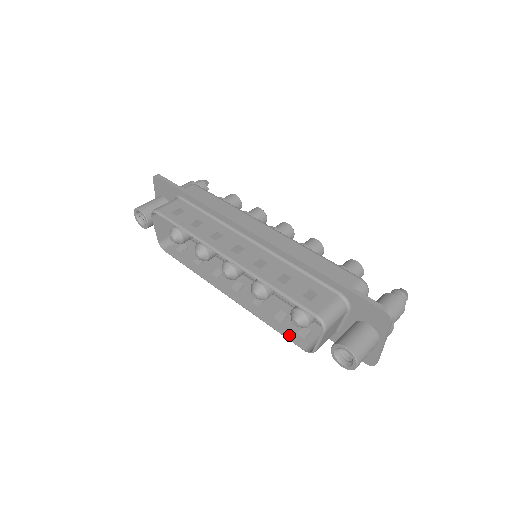
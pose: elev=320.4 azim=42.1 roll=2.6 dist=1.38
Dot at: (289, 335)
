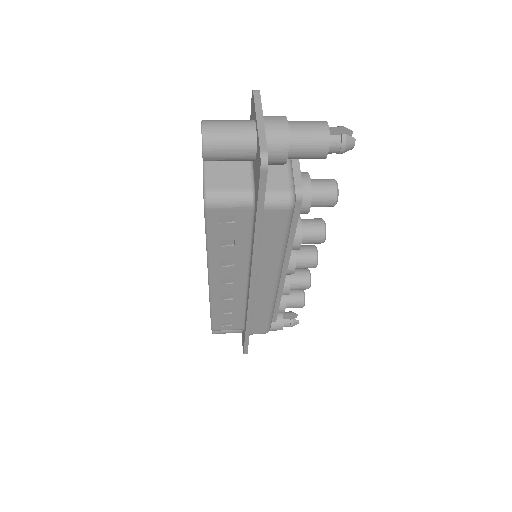
Dot at: (210, 225)
